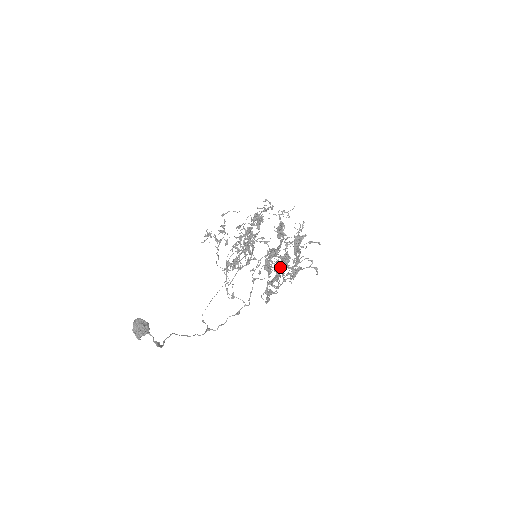
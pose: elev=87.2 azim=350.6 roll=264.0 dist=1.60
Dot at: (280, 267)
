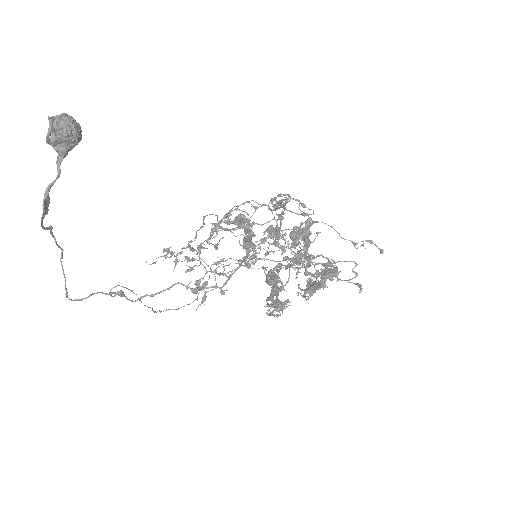
Dot at: occluded
